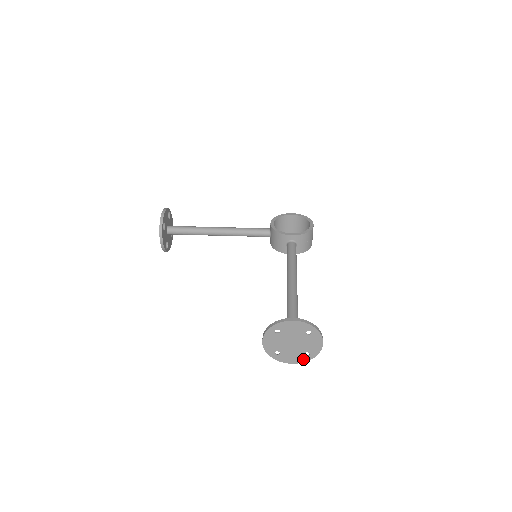
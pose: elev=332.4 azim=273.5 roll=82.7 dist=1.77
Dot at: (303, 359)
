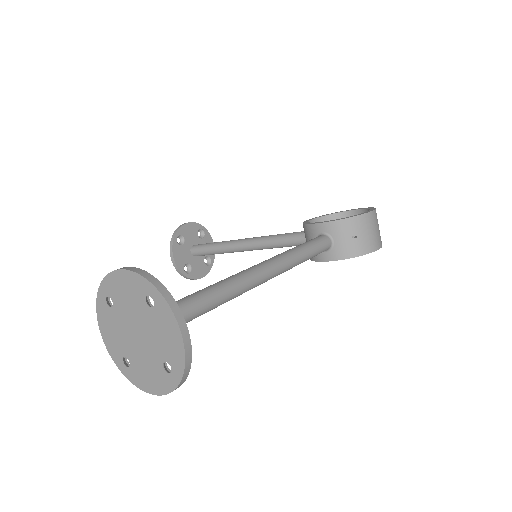
Dot at: (167, 382)
